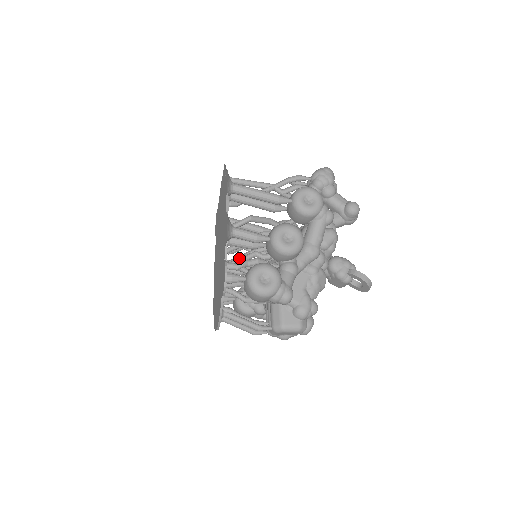
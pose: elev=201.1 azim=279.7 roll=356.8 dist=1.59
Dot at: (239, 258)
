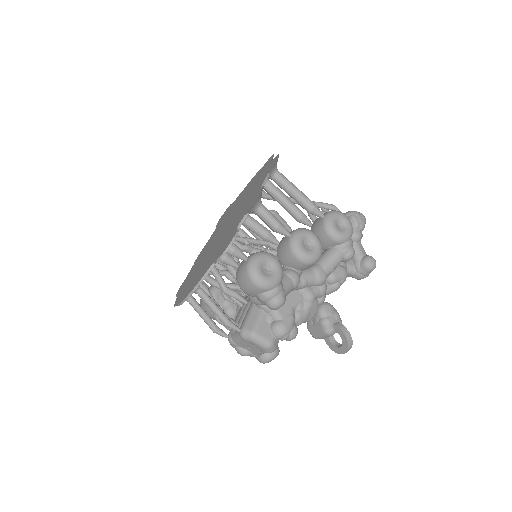
Dot at: (244, 243)
